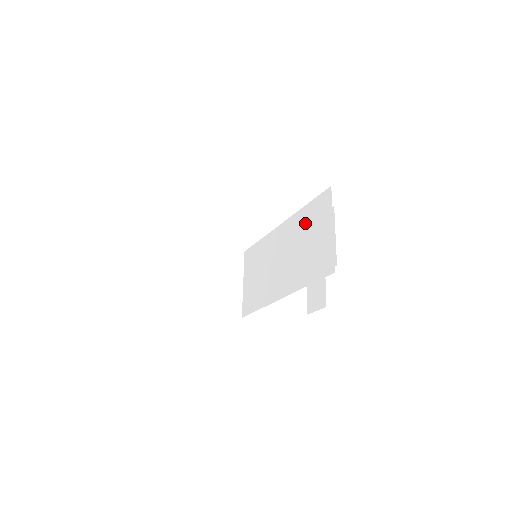
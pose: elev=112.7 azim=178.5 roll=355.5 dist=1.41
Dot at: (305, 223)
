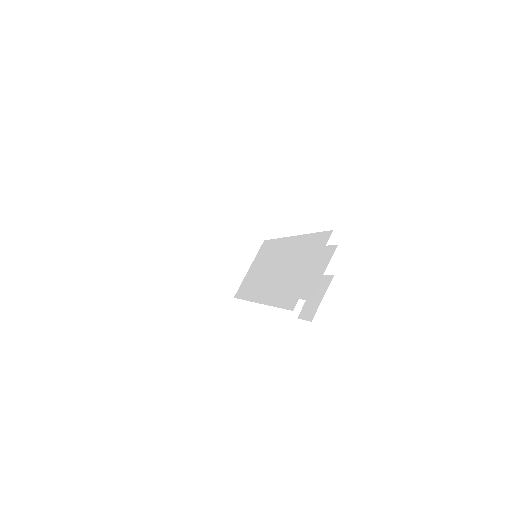
Dot at: (303, 249)
